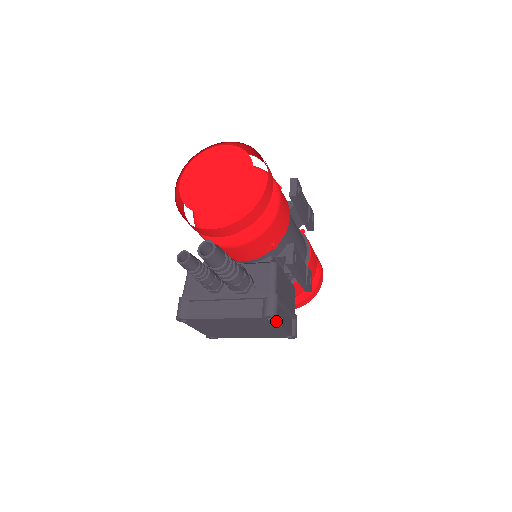
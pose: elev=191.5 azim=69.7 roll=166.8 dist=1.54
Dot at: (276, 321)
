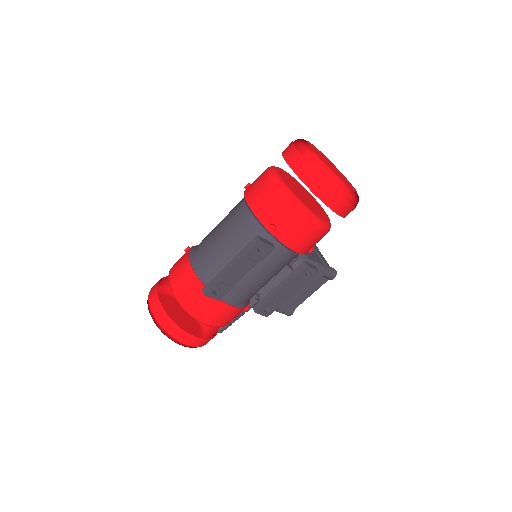
Dot at: (296, 307)
